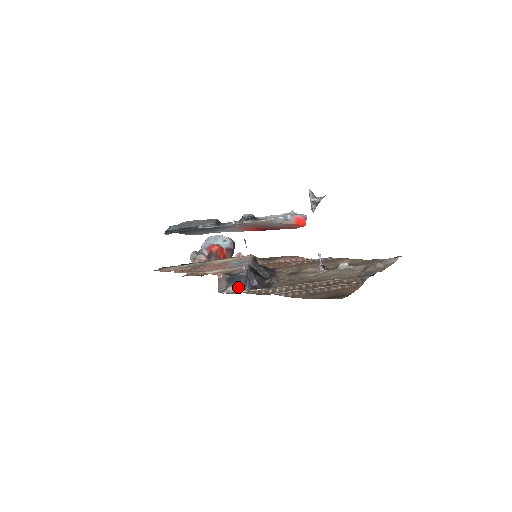
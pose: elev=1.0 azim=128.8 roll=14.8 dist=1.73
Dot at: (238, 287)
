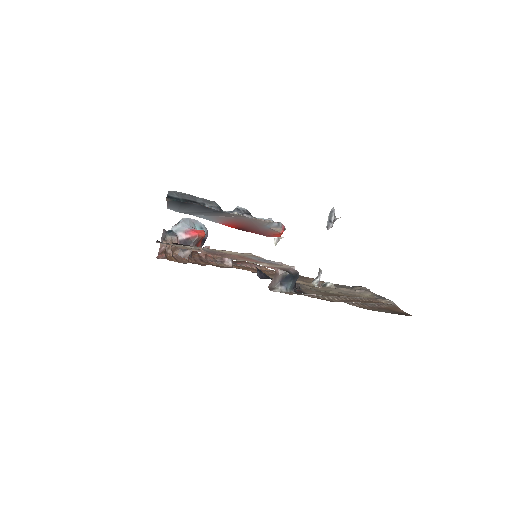
Dot at: (290, 288)
